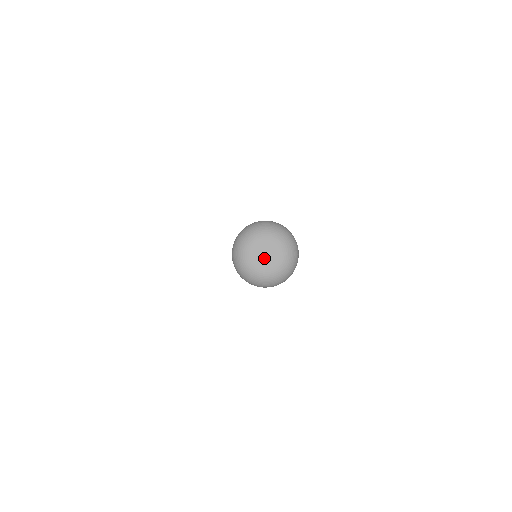
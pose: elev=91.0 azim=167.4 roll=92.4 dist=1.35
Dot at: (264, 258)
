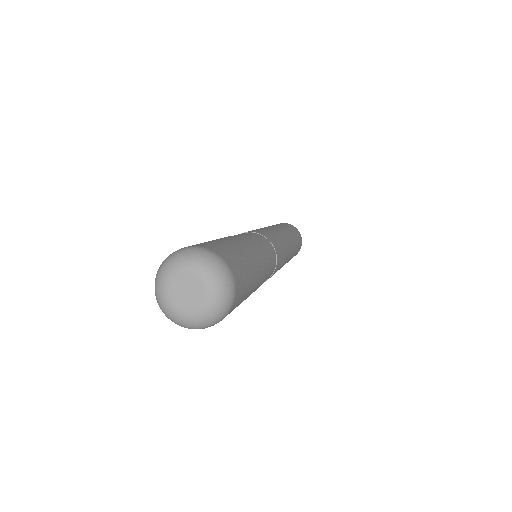
Dot at: (182, 296)
